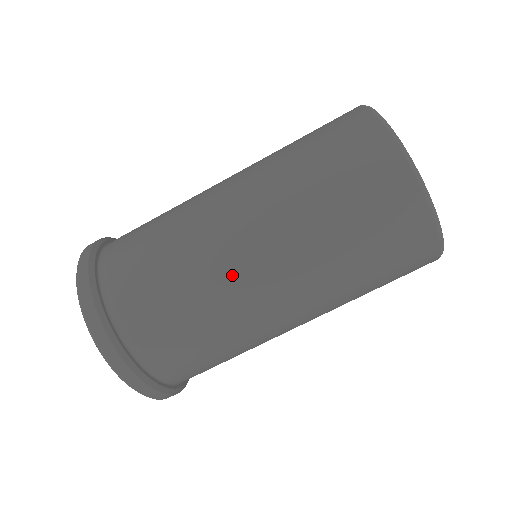
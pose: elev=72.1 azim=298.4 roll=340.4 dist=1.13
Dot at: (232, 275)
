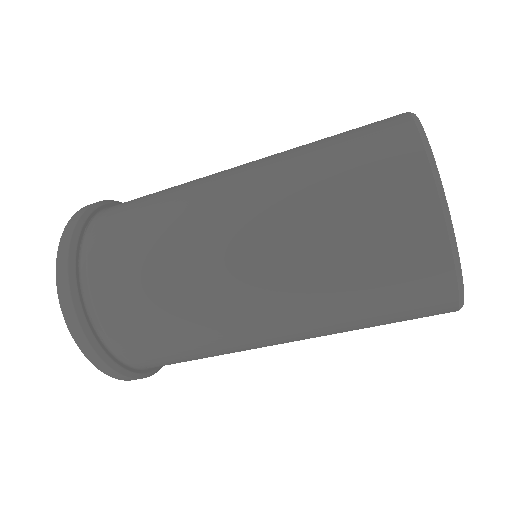
Dot at: (235, 331)
